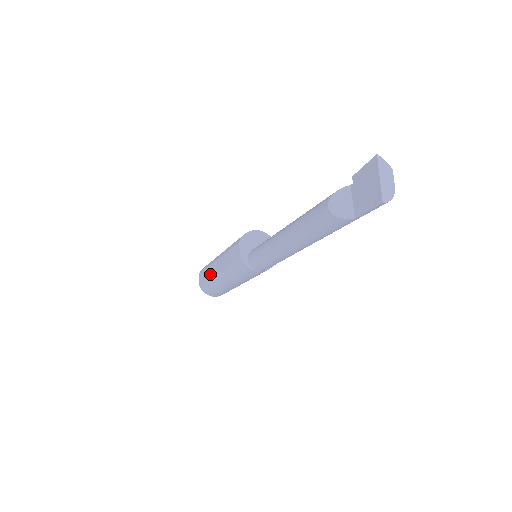
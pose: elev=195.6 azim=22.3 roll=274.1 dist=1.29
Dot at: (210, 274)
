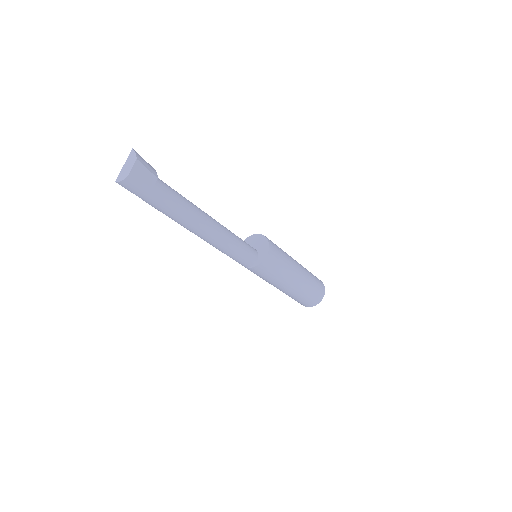
Dot at: occluded
